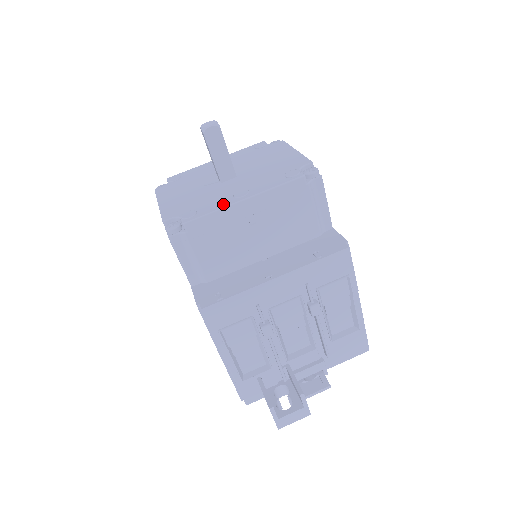
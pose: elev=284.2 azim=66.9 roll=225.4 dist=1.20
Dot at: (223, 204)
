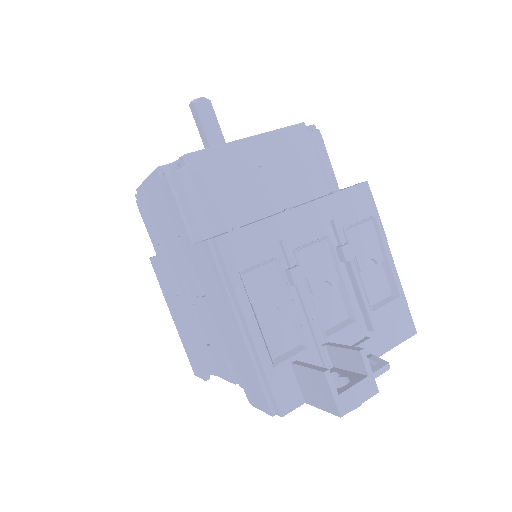
Dot at: (225, 144)
